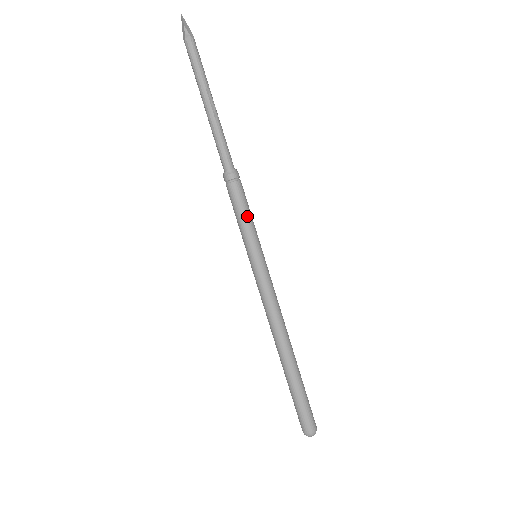
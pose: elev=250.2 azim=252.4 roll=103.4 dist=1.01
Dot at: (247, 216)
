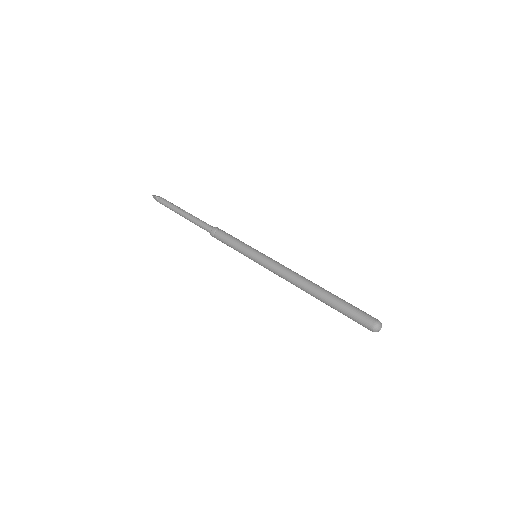
Dot at: (235, 240)
